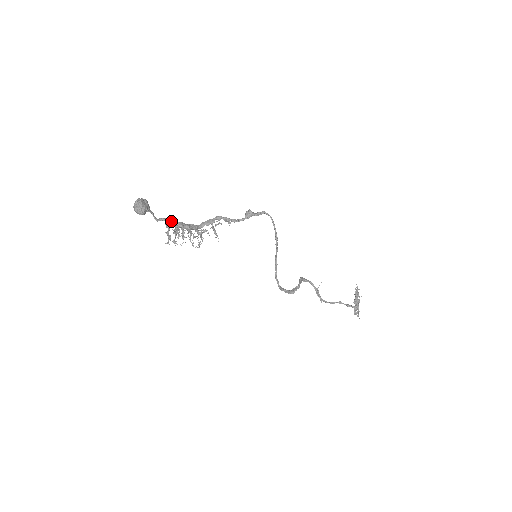
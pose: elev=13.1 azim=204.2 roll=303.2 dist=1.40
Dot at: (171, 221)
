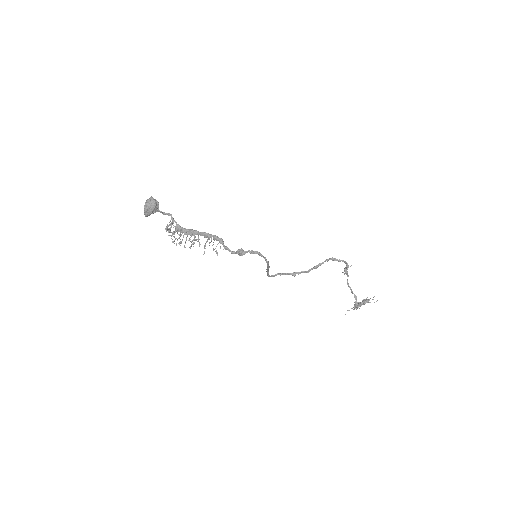
Dot at: (175, 221)
